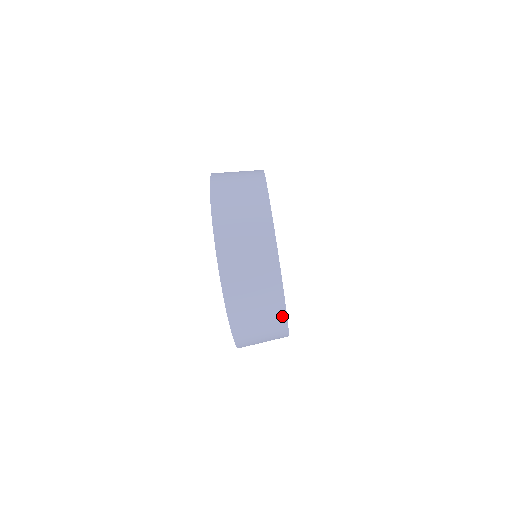
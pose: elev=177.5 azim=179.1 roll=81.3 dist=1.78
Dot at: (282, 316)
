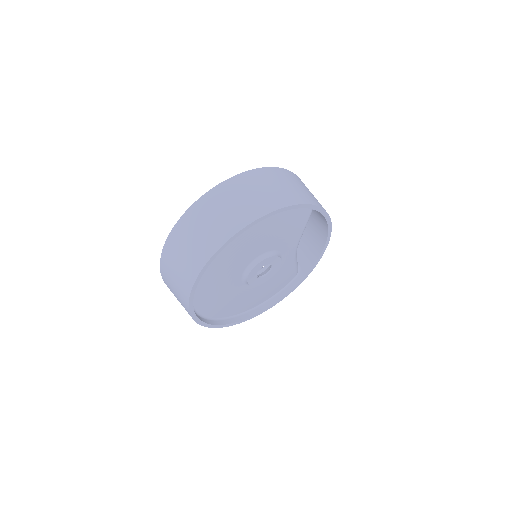
Dot at: occluded
